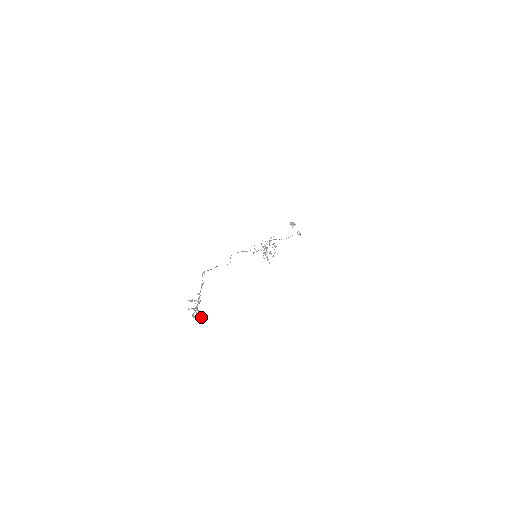
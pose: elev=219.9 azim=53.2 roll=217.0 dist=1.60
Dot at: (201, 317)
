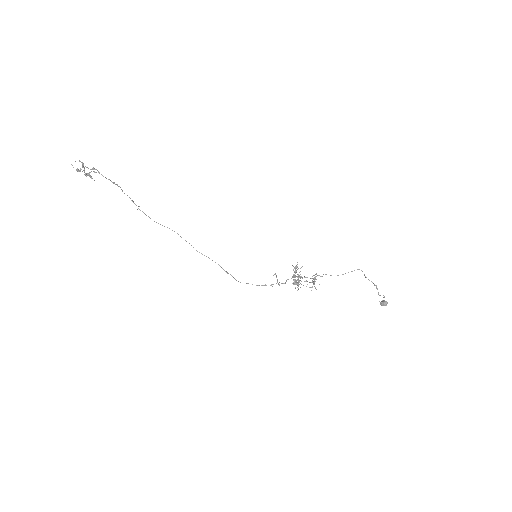
Dot at: occluded
